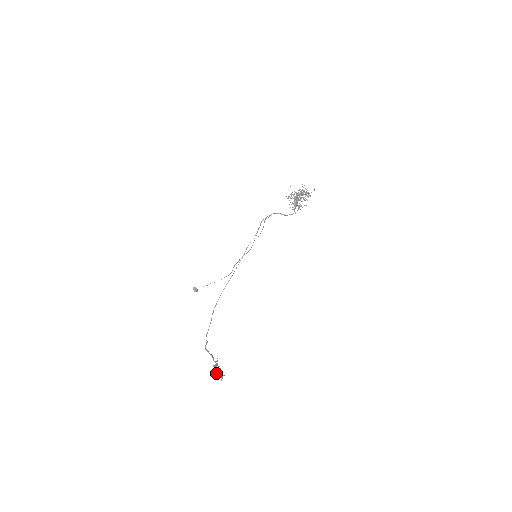
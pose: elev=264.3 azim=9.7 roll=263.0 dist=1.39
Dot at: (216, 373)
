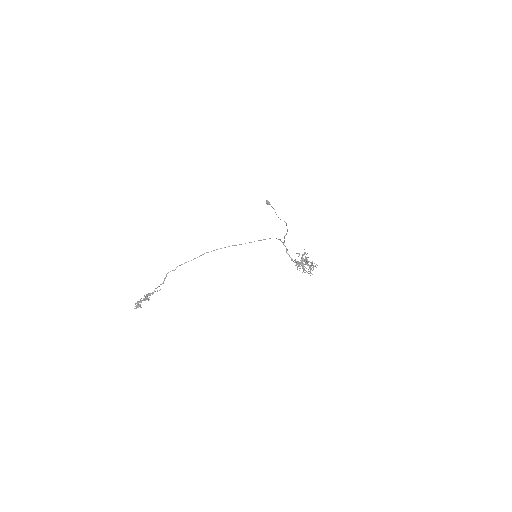
Dot at: (138, 301)
